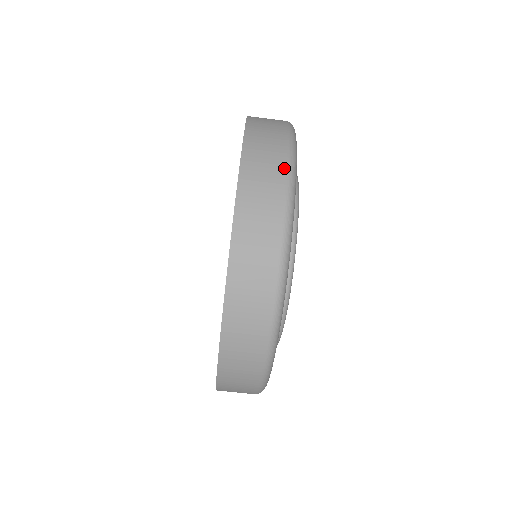
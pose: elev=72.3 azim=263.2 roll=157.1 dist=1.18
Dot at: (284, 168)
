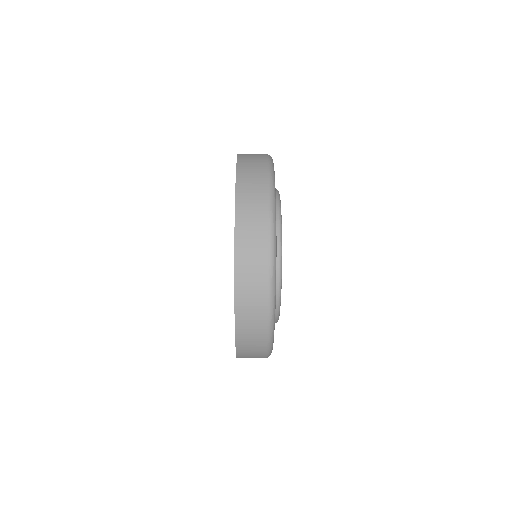
Dot at: (266, 285)
